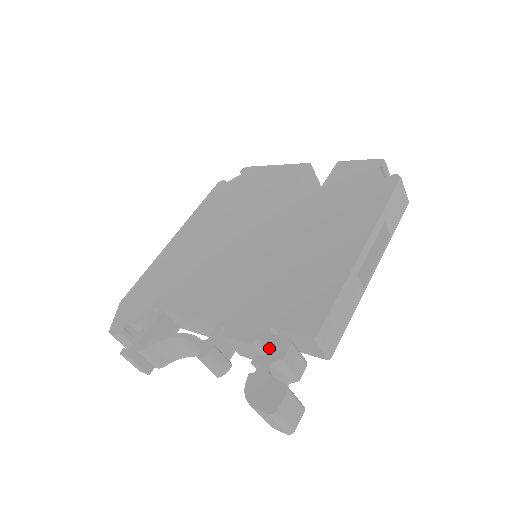
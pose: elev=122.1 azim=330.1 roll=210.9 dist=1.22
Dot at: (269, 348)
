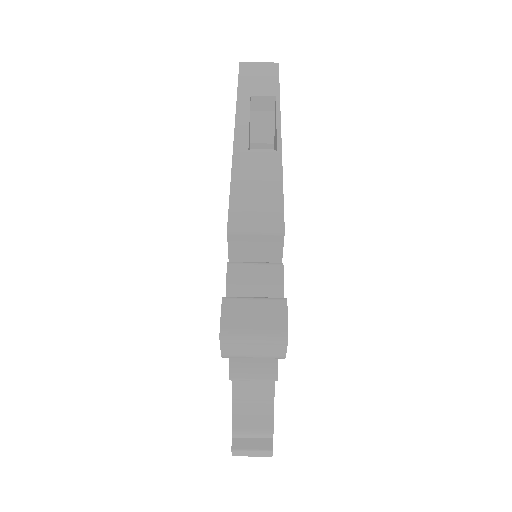
Dot at: occluded
